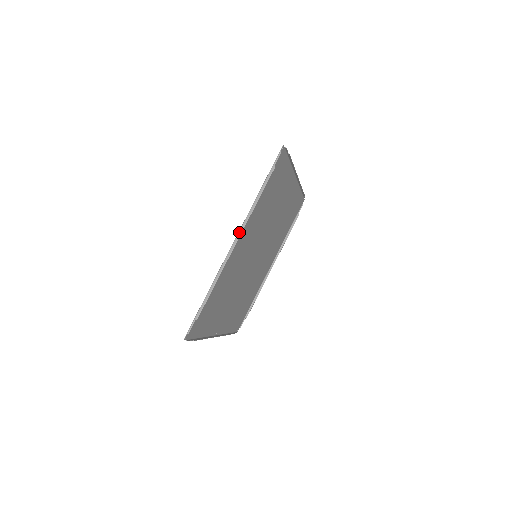
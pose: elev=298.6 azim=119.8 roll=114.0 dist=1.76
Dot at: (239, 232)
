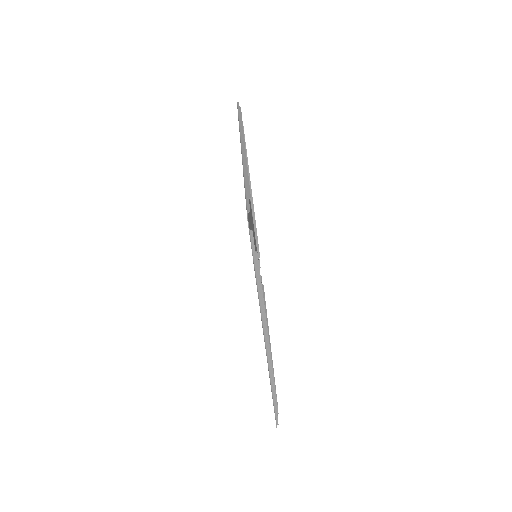
Dot at: (265, 336)
